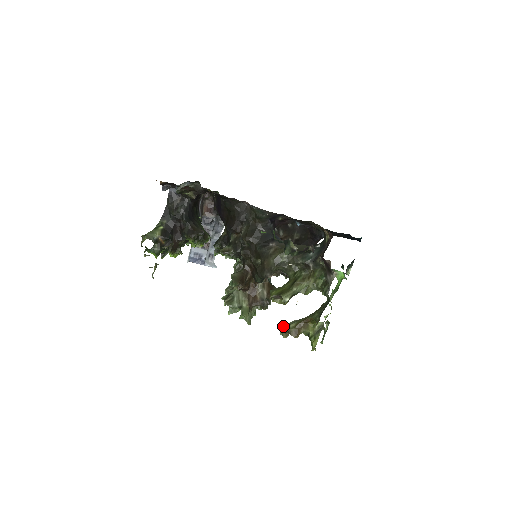
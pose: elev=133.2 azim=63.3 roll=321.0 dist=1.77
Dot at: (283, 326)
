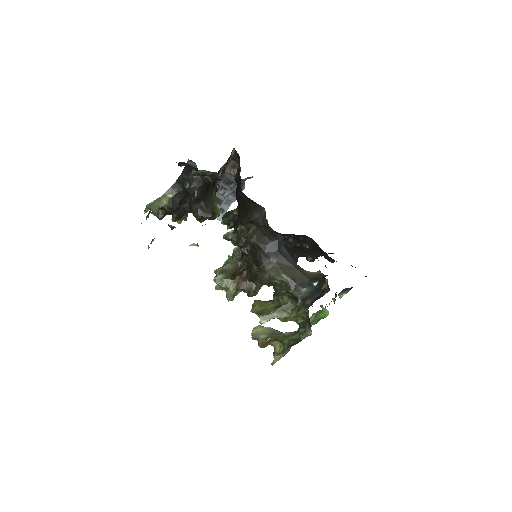
Dot at: (255, 332)
